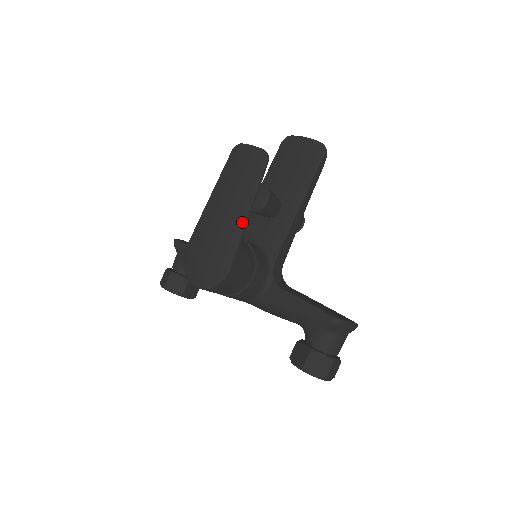
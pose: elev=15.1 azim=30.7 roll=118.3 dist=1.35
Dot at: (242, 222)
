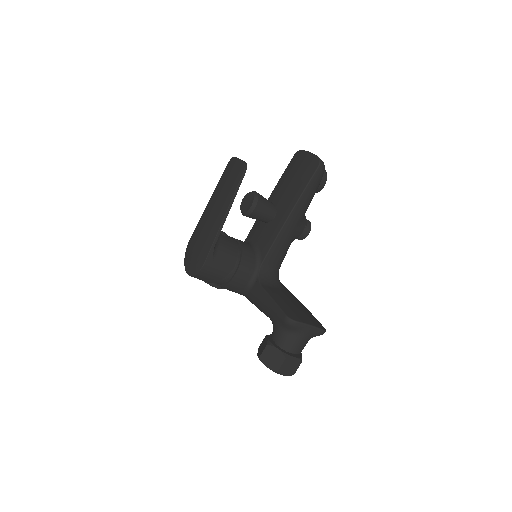
Dot at: (219, 223)
